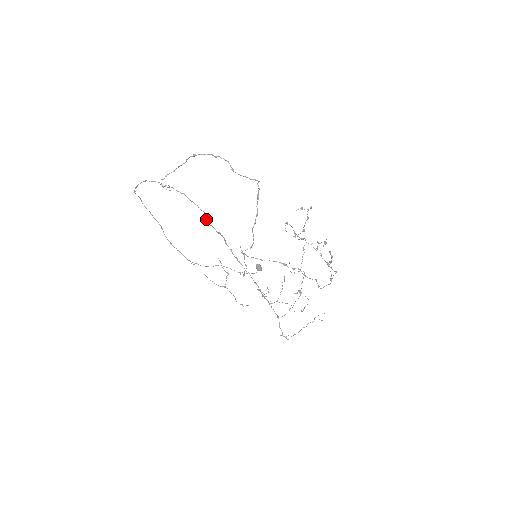
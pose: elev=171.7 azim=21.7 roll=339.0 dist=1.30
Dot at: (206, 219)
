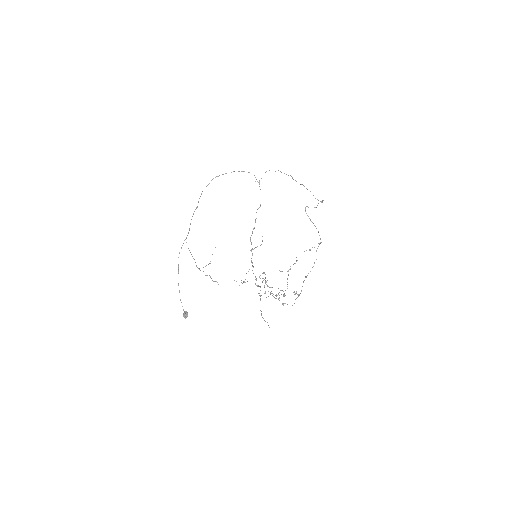
Dot at: occluded
